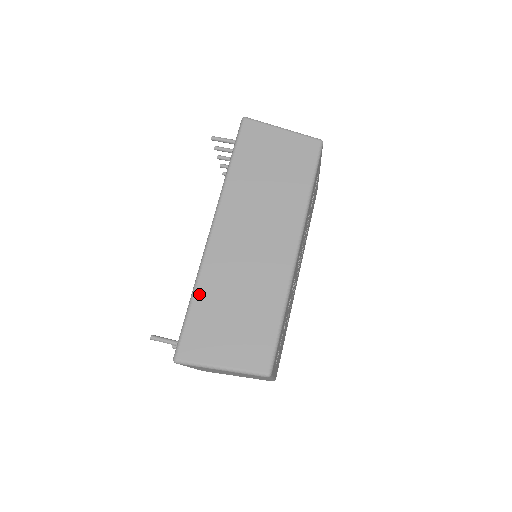
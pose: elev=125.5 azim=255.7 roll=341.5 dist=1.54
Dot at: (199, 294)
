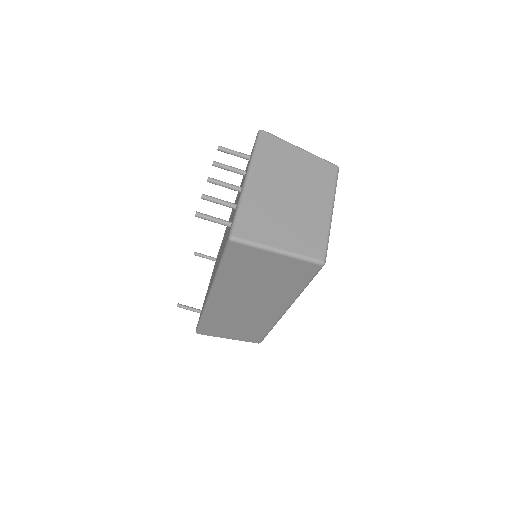
Dot at: (207, 319)
